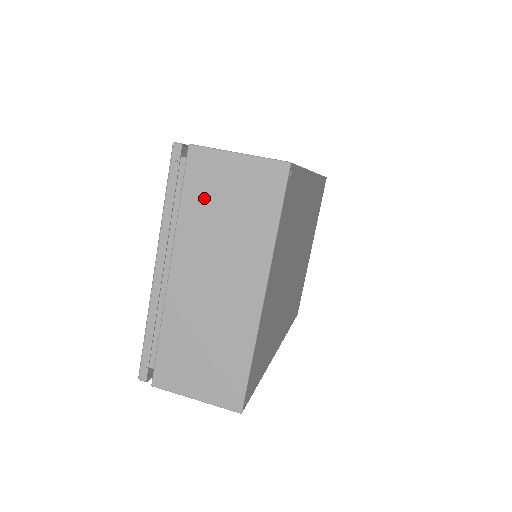
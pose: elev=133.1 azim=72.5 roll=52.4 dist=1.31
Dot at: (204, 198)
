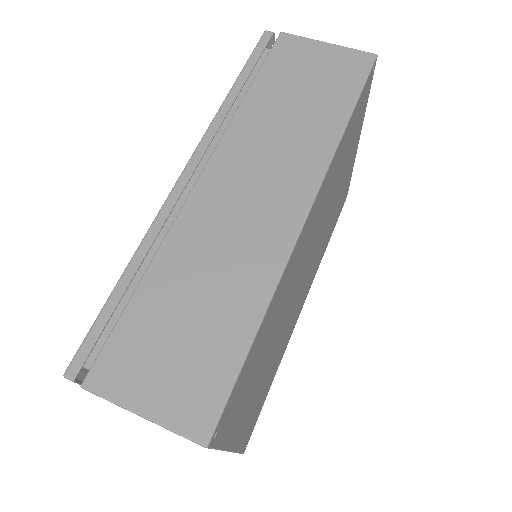
Dot at: occluded
